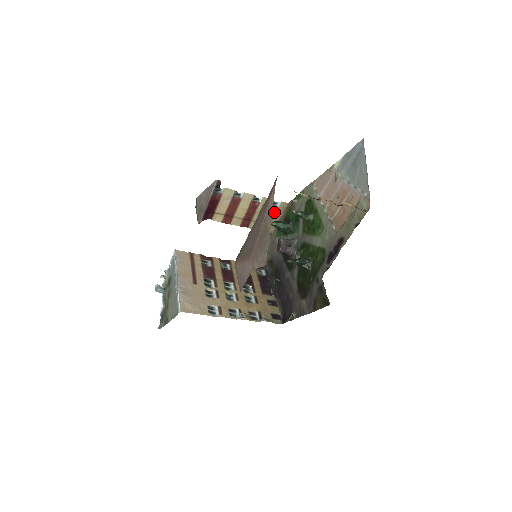
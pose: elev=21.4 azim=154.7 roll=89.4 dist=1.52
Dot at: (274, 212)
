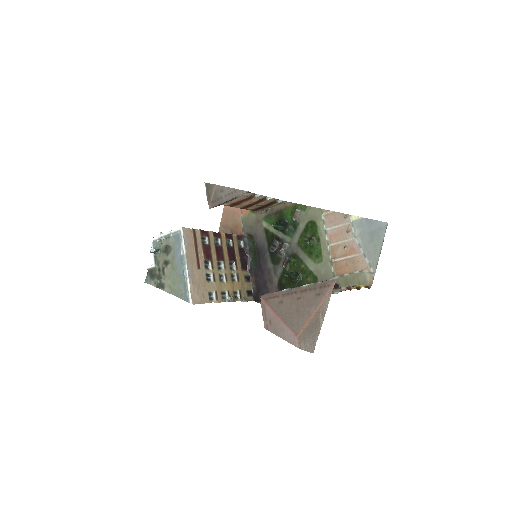
Dot at: (272, 204)
